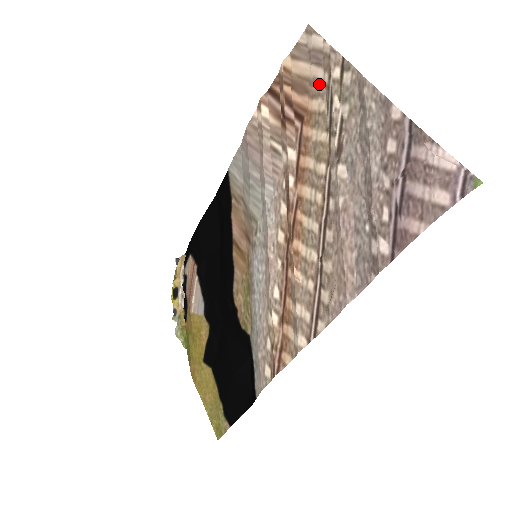
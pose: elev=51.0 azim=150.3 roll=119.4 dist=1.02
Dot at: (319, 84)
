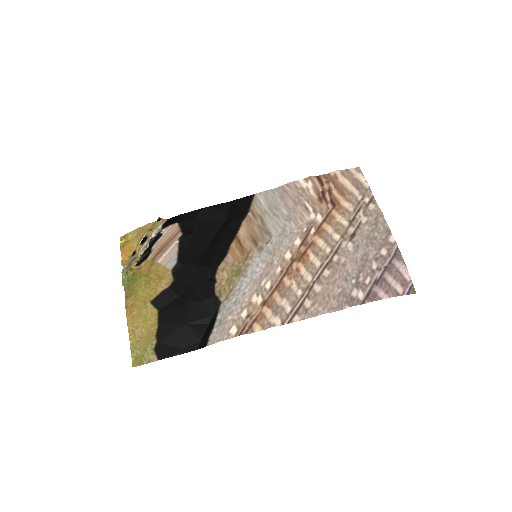
Dot at: (354, 197)
